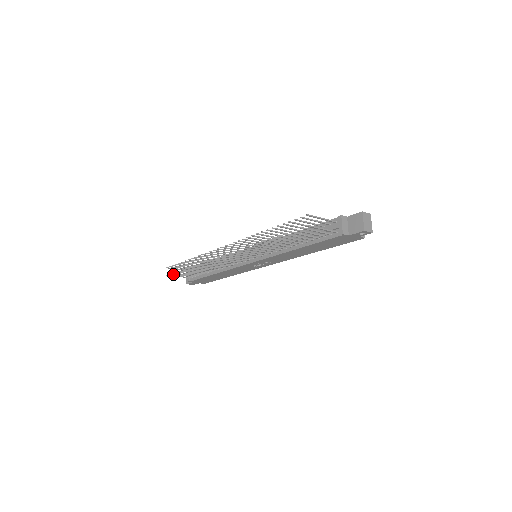
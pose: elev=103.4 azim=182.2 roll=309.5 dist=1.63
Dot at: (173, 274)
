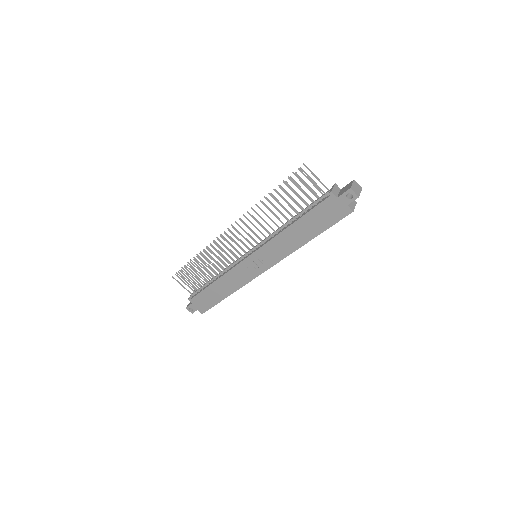
Dot at: (179, 277)
